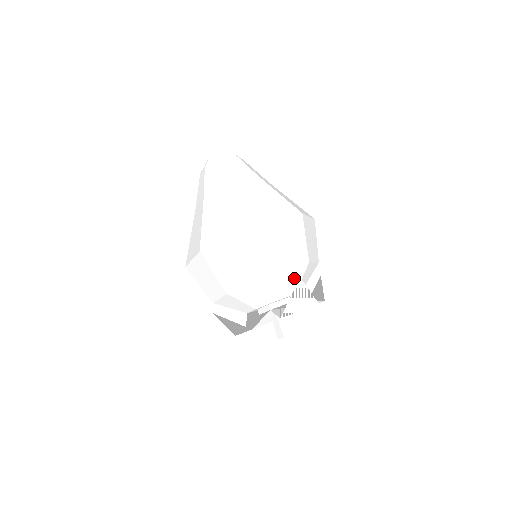
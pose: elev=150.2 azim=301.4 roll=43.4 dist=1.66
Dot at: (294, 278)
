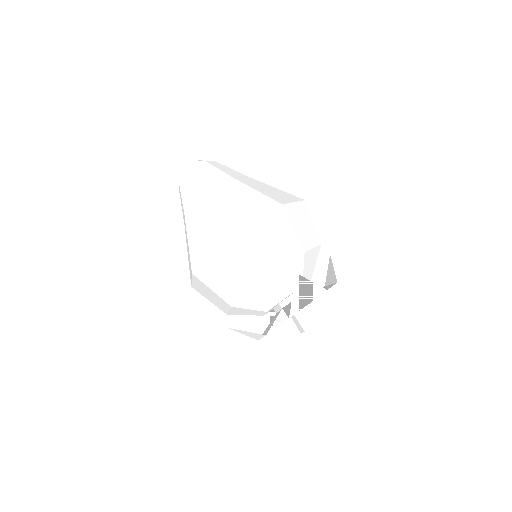
Dot at: (294, 272)
